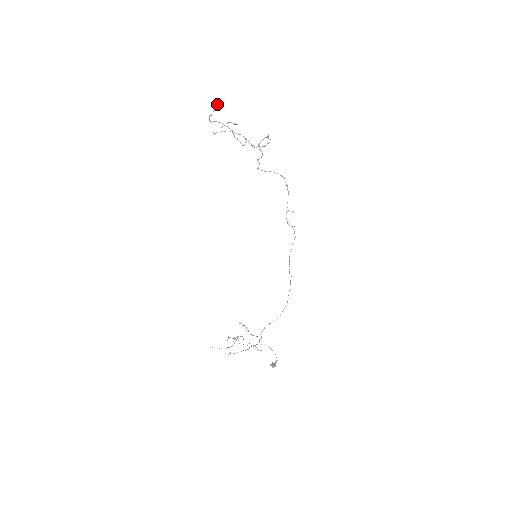
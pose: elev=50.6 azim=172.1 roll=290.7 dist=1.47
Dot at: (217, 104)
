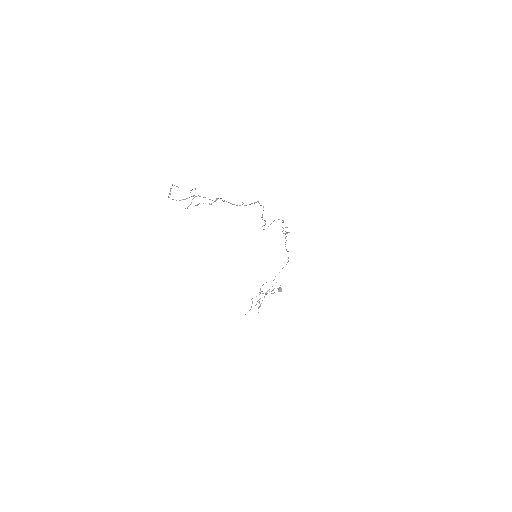
Dot at: occluded
